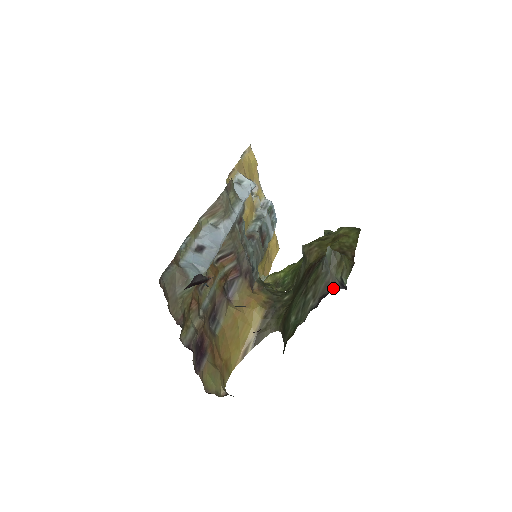
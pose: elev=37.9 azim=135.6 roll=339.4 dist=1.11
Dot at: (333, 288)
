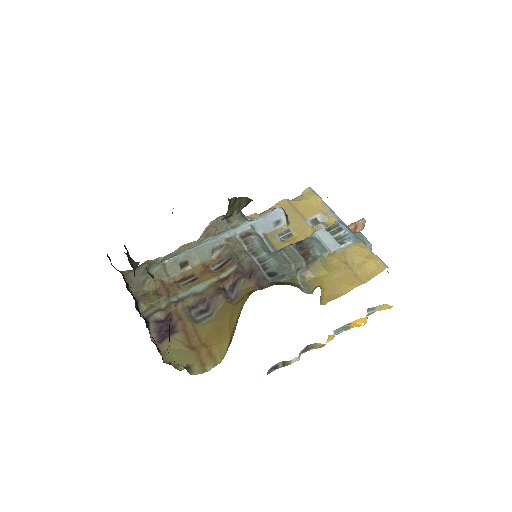
Dot at: occluded
